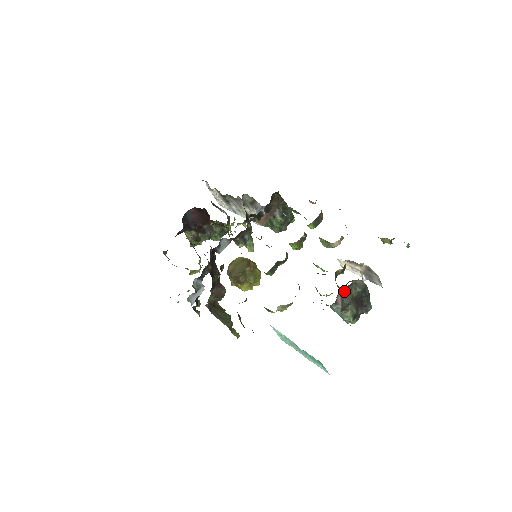
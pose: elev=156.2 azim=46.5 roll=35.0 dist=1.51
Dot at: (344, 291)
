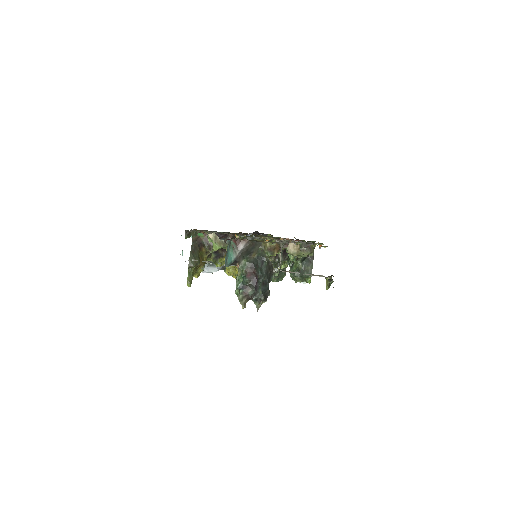
Dot at: (251, 246)
